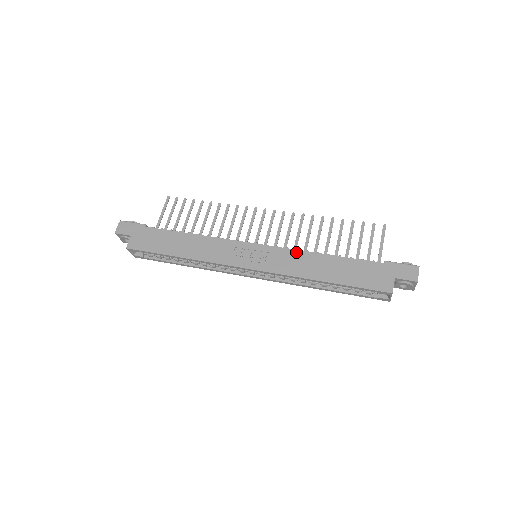
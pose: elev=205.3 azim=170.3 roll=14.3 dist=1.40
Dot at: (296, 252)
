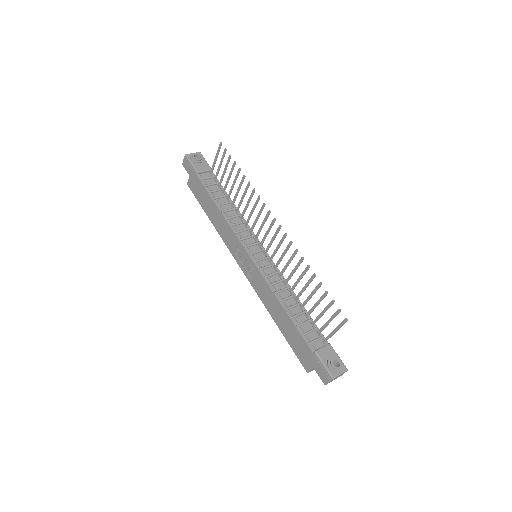
Dot at: (268, 287)
